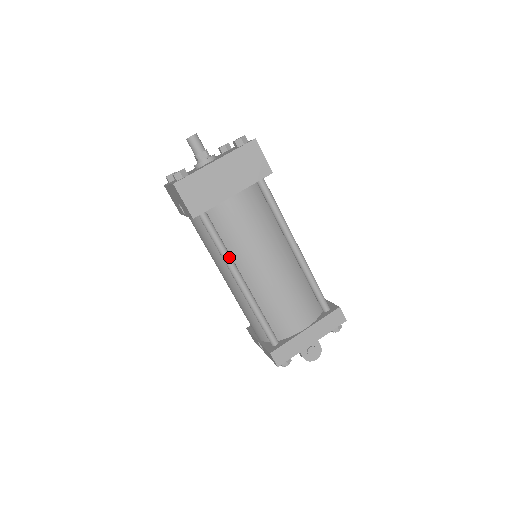
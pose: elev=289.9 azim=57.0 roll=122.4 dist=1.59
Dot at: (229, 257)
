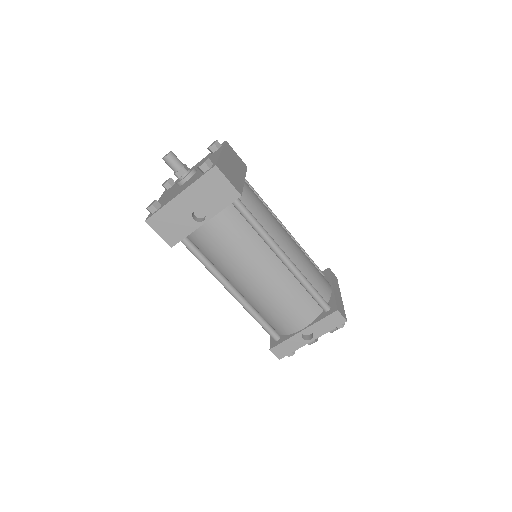
Dot at: (269, 235)
